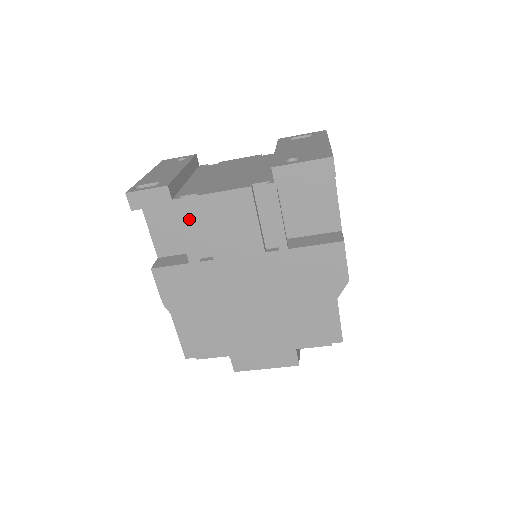
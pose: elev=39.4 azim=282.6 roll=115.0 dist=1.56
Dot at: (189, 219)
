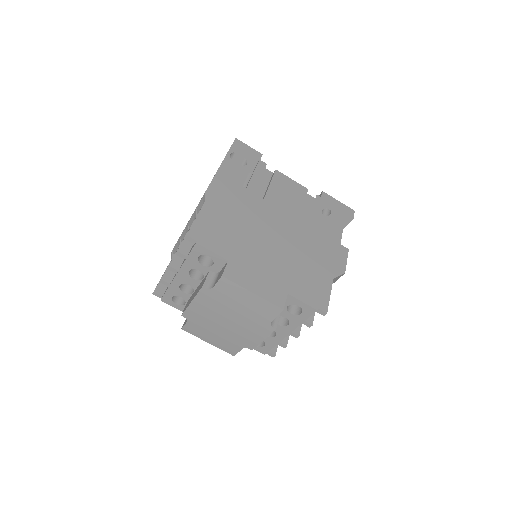
Dot at: occluded
